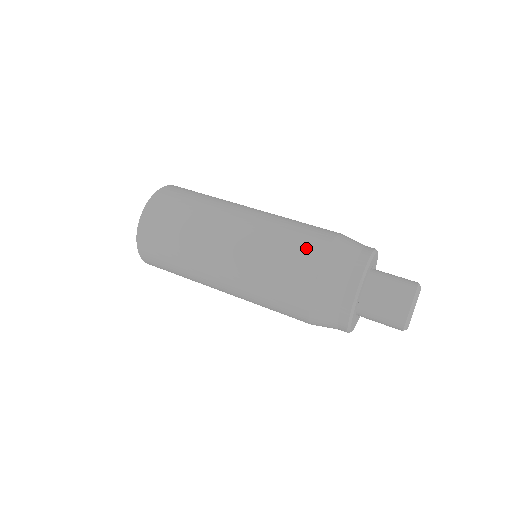
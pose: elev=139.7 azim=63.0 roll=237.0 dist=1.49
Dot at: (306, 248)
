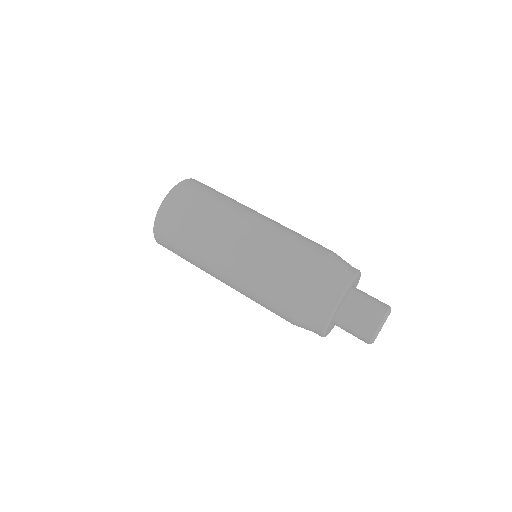
Dot at: (278, 305)
